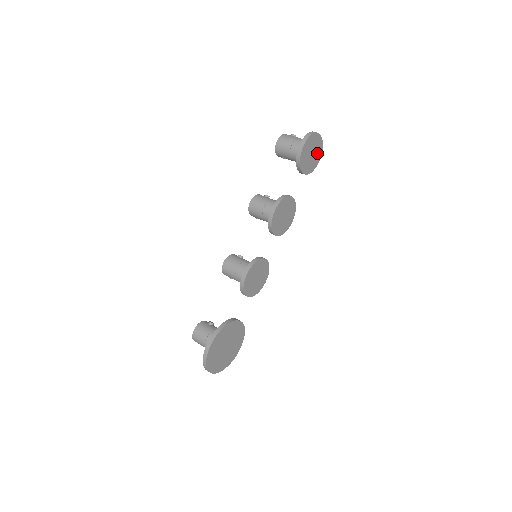
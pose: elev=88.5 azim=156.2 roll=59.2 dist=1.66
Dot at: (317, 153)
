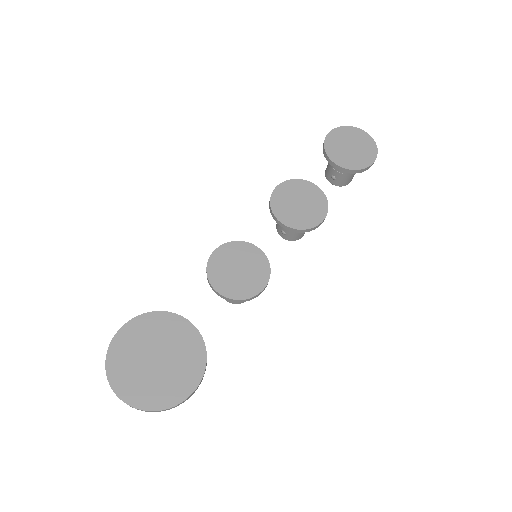
Dot at: (366, 151)
